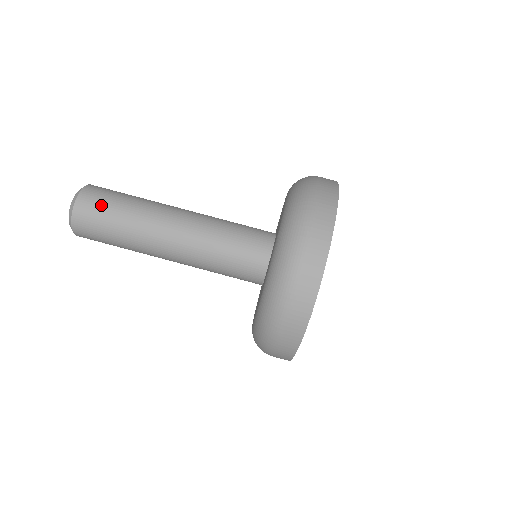
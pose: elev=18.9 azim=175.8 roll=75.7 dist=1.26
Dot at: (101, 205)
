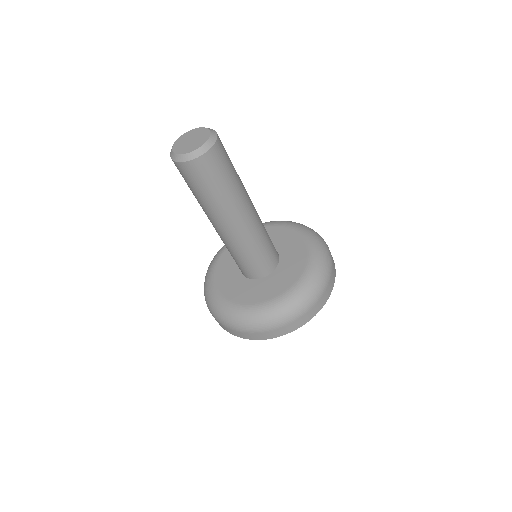
Dot at: (222, 167)
